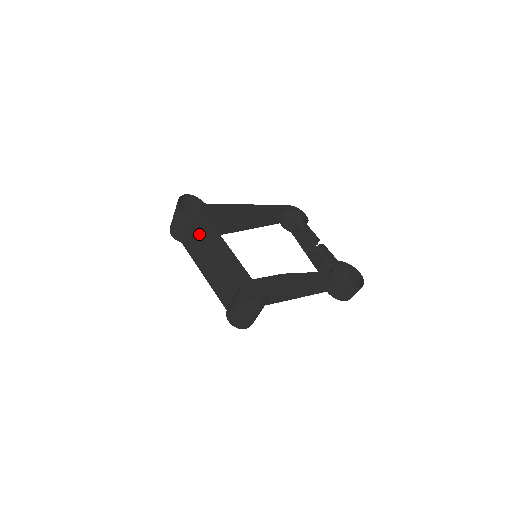
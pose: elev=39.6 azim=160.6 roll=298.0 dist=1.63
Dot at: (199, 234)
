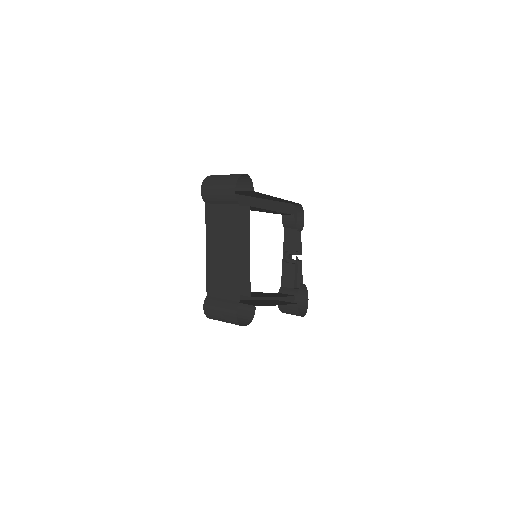
Dot at: (234, 226)
